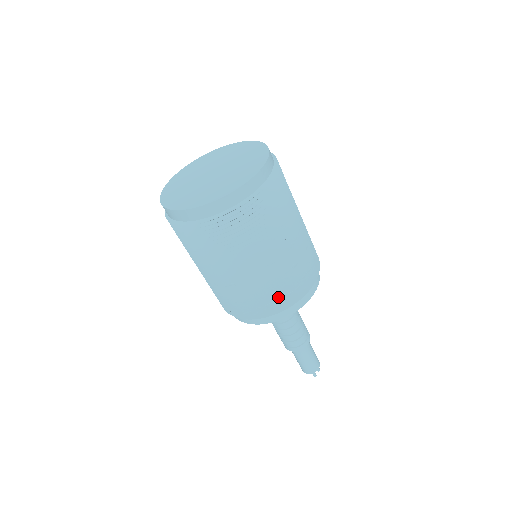
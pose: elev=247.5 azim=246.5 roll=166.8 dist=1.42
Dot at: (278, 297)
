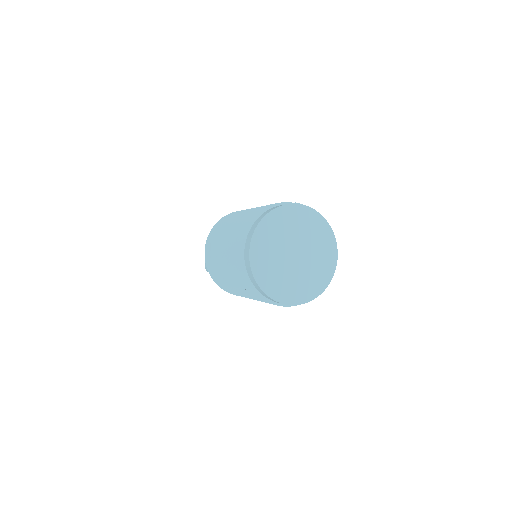
Dot at: occluded
